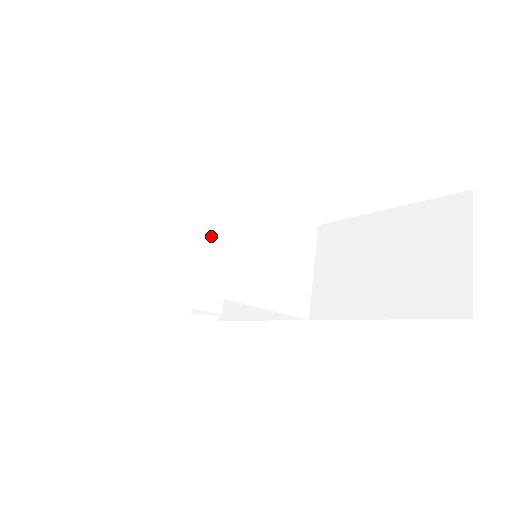
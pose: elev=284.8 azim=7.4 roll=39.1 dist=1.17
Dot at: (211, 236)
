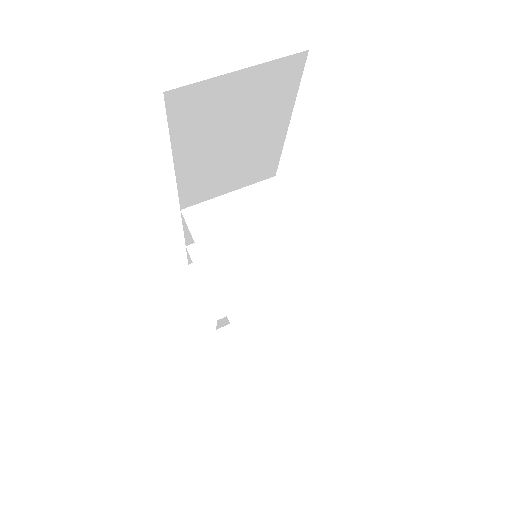
Dot at: (231, 197)
